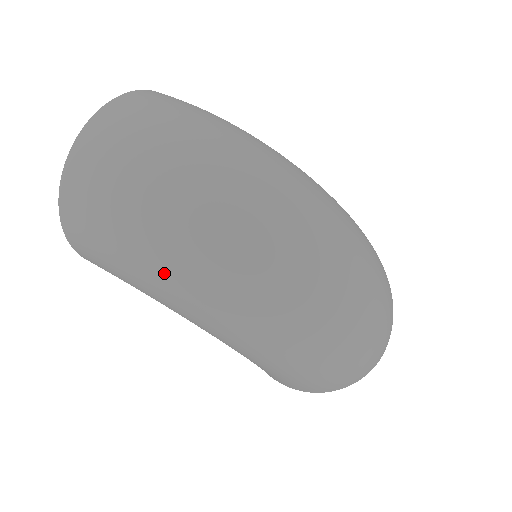
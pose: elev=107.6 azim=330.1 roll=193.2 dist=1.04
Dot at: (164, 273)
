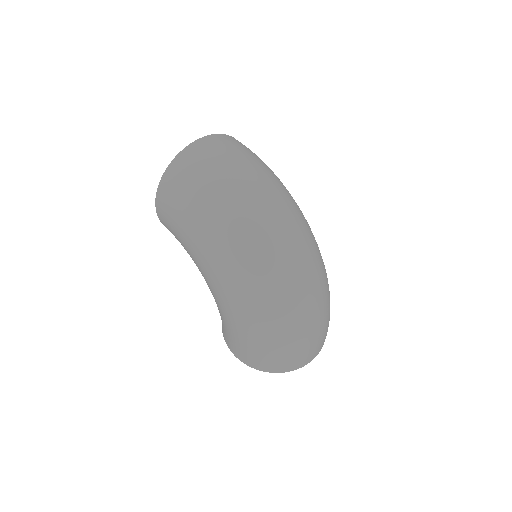
Dot at: (207, 227)
